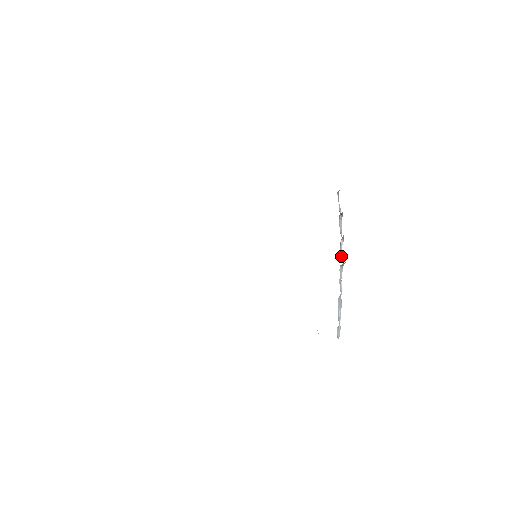
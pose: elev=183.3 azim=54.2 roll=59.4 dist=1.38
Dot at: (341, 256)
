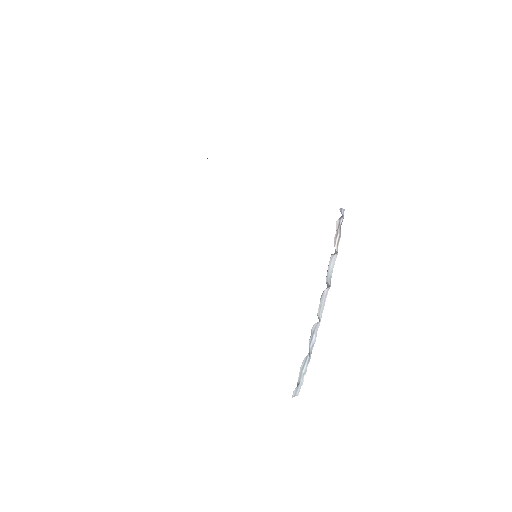
Dot at: (322, 306)
